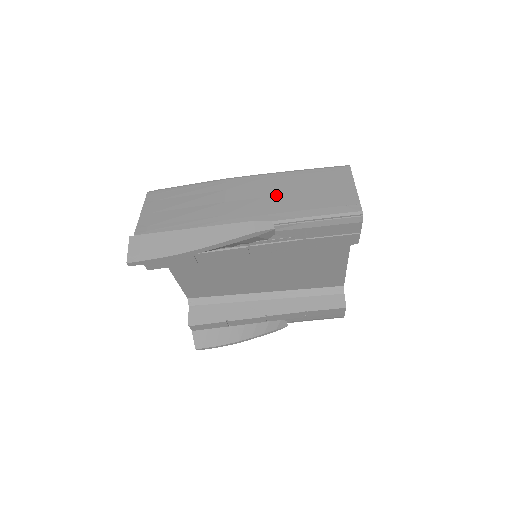
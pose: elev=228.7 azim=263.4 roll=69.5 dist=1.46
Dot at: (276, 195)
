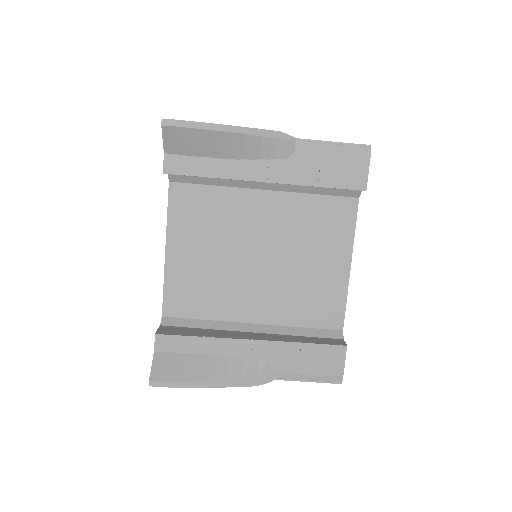
Dot at: occluded
